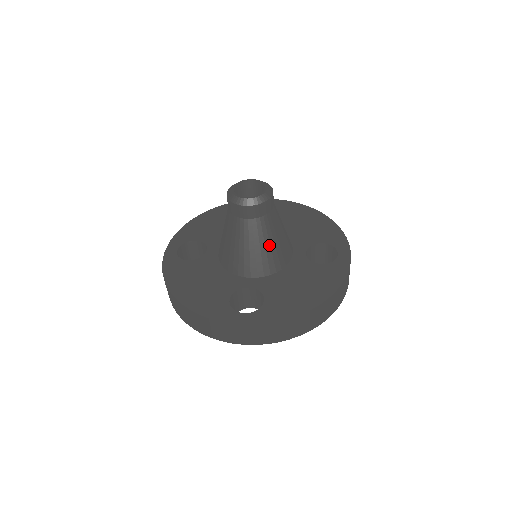
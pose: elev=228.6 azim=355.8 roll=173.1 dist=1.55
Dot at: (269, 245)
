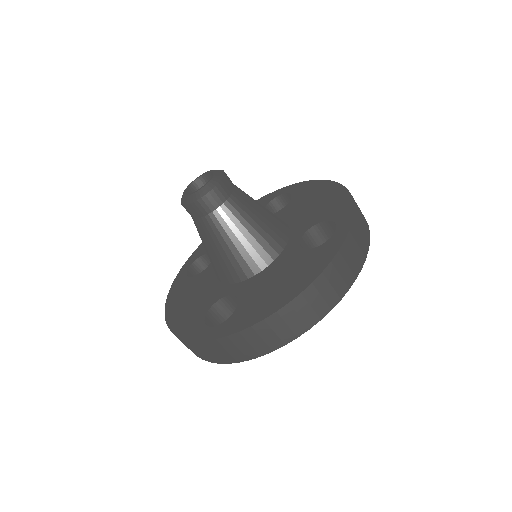
Dot at: (238, 241)
